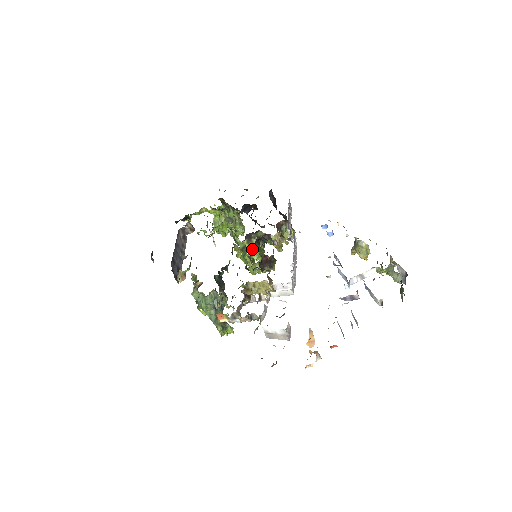
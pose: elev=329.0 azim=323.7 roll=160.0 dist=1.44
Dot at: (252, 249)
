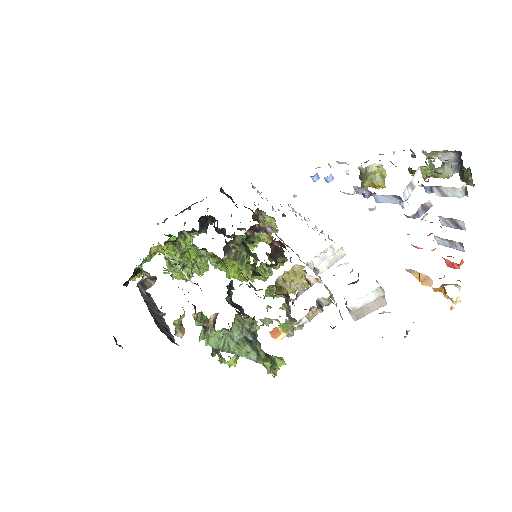
Dot at: occluded
